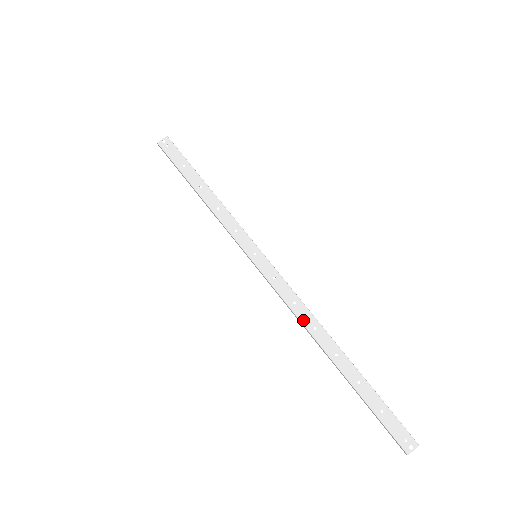
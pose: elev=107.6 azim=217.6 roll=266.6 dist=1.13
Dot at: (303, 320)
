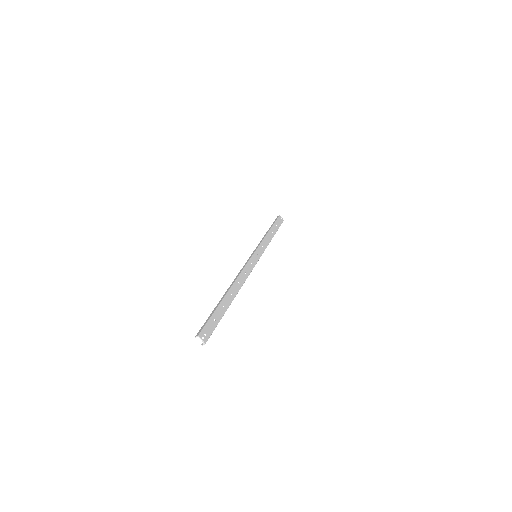
Dot at: (240, 277)
